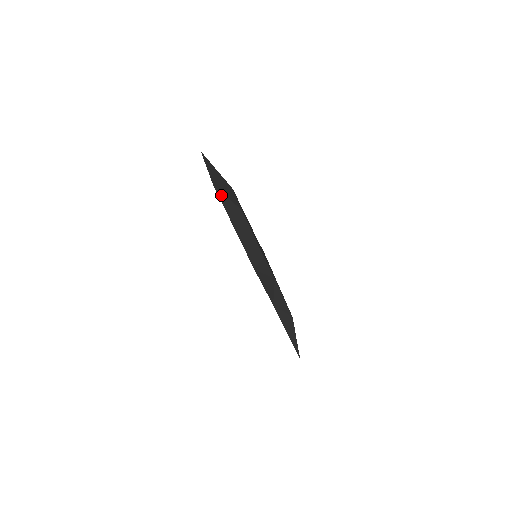
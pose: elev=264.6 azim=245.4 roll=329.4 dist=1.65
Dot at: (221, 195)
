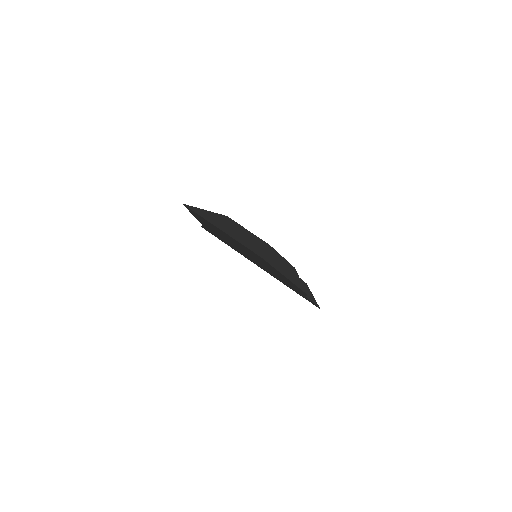
Dot at: (266, 258)
